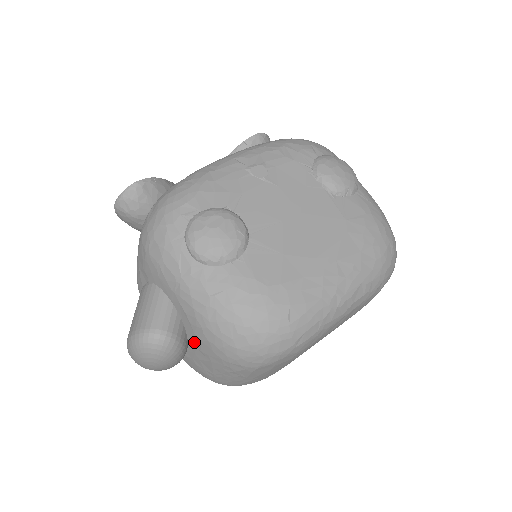
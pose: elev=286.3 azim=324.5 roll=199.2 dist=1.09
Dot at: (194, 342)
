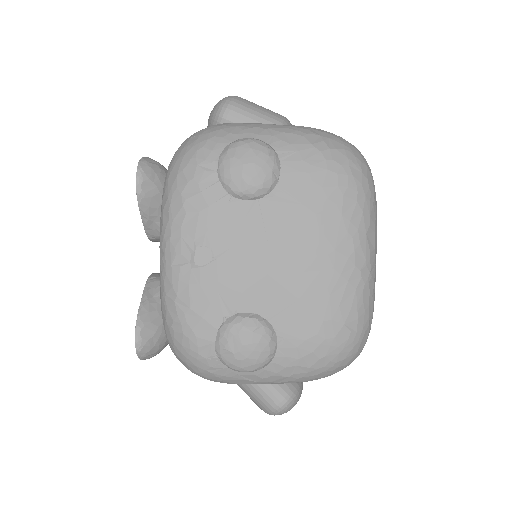
Dot at: occluded
